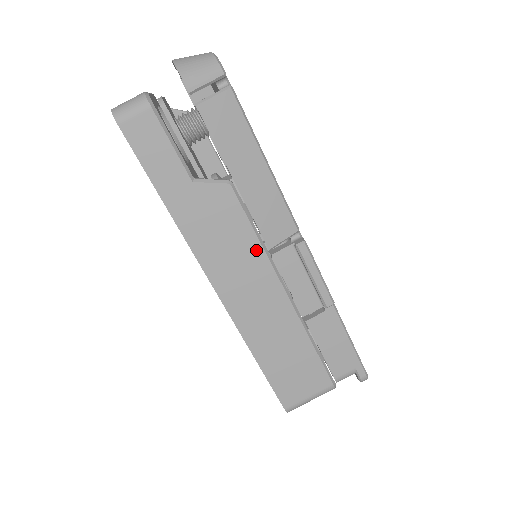
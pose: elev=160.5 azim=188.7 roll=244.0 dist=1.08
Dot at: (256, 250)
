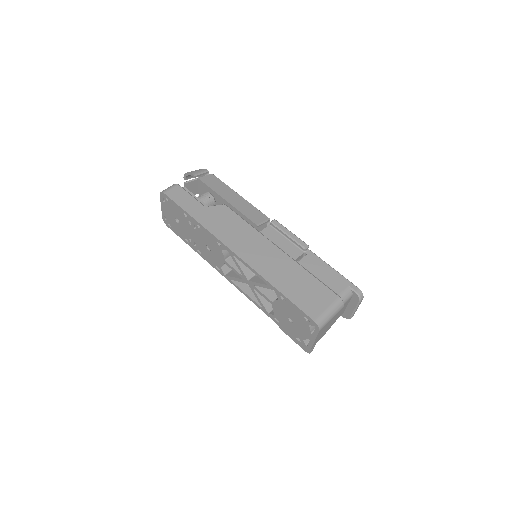
Dot at: (250, 229)
